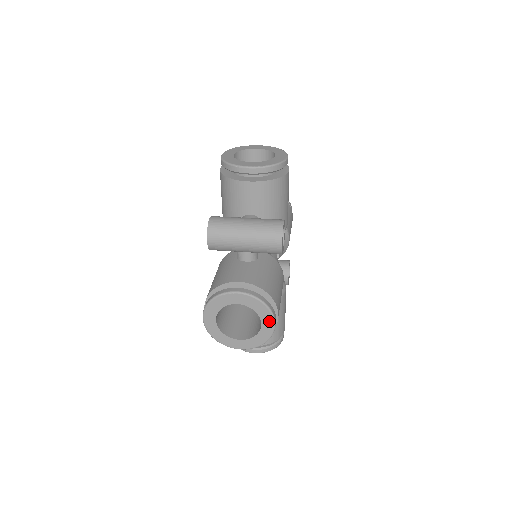
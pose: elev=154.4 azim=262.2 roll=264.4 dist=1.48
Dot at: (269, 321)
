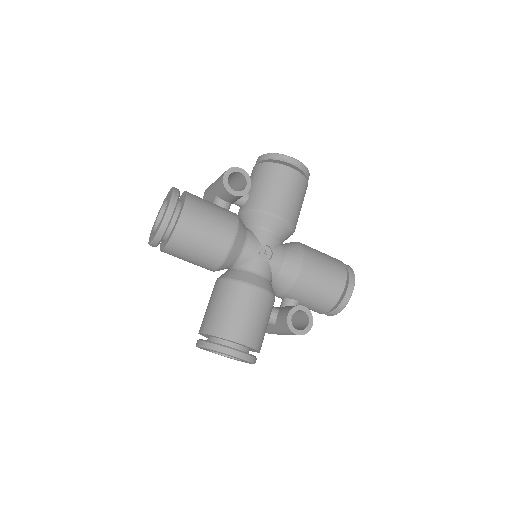
Dot at: (168, 206)
